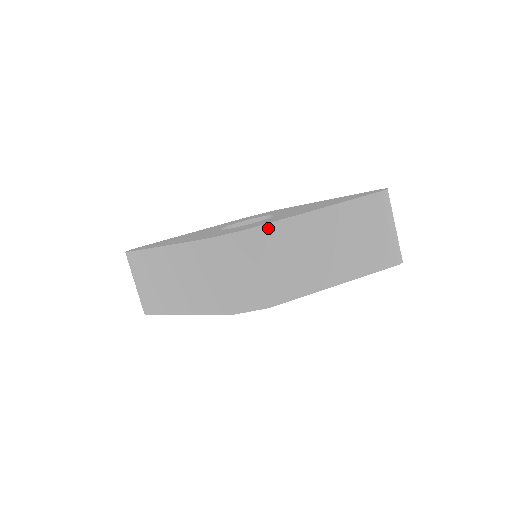
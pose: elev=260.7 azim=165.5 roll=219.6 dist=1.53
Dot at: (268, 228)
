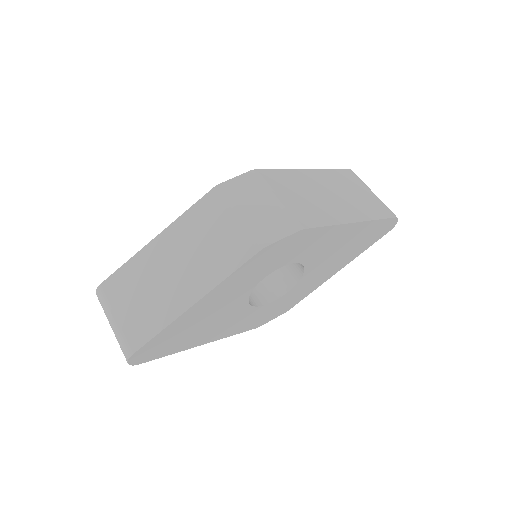
Dot at: (271, 172)
